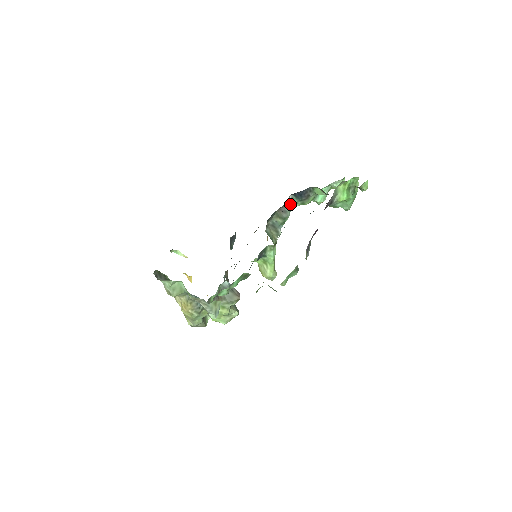
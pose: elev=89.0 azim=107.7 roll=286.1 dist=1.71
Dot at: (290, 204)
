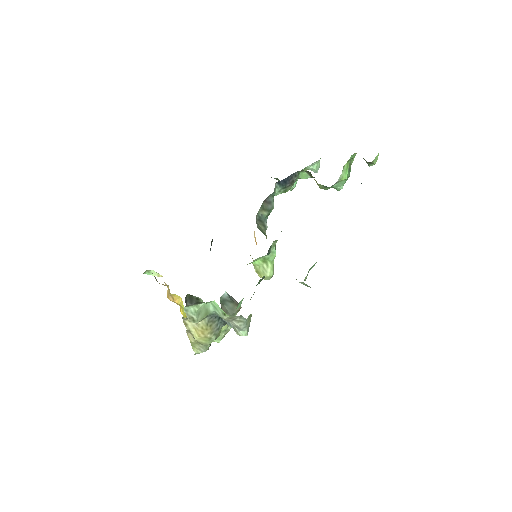
Dot at: (273, 193)
